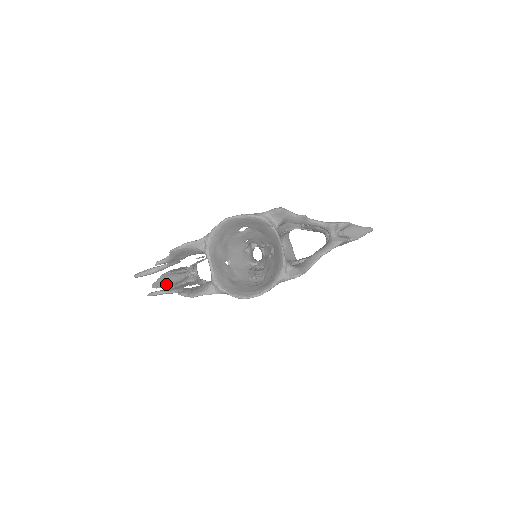
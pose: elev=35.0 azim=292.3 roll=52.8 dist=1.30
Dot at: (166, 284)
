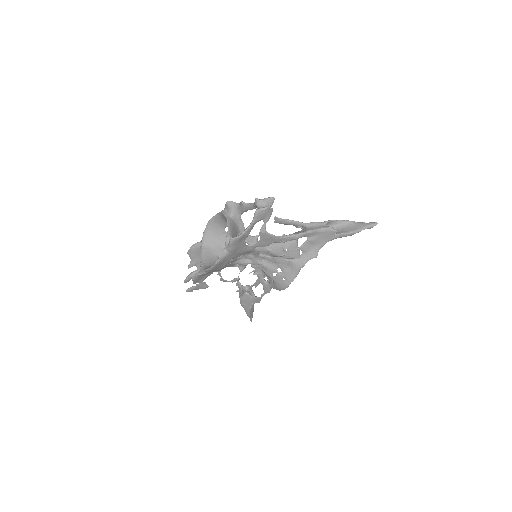
Dot at: occluded
